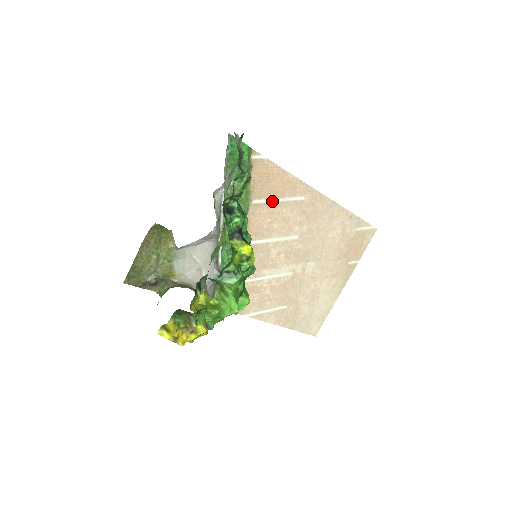
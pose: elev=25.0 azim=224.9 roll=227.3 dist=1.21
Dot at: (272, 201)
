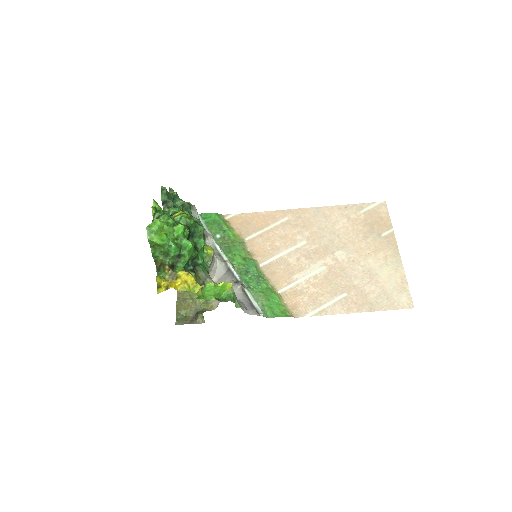
Dot at: (262, 232)
